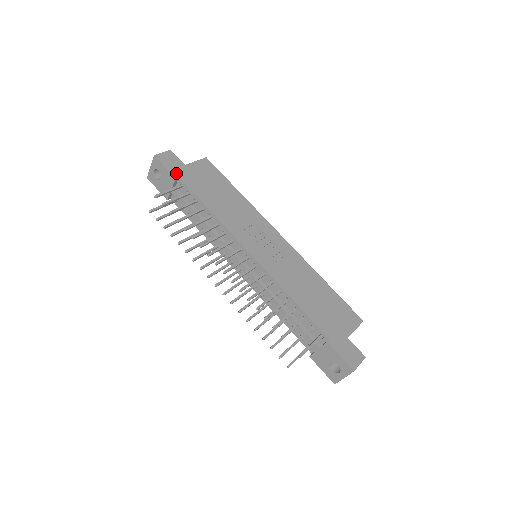
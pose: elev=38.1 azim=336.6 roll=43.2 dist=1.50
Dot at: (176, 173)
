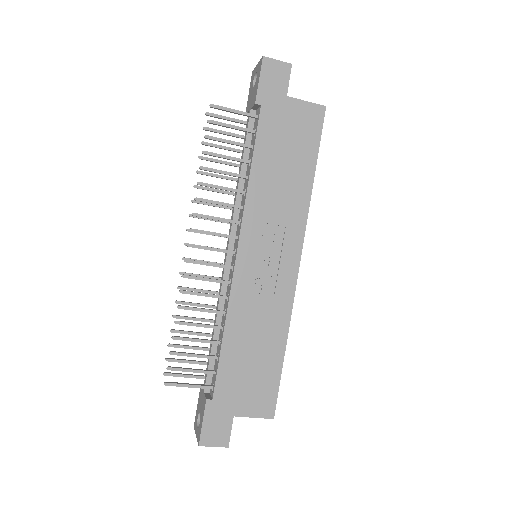
Dot at: (264, 98)
